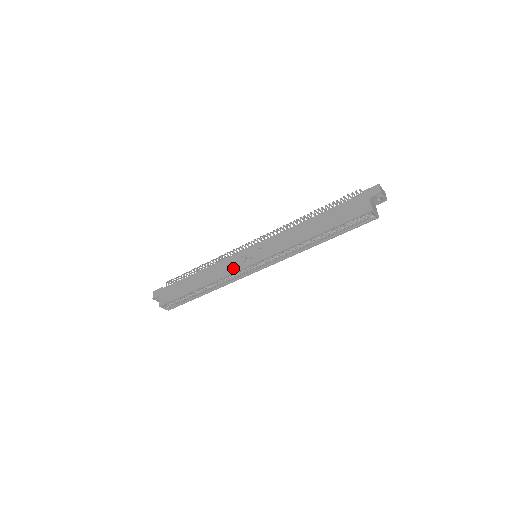
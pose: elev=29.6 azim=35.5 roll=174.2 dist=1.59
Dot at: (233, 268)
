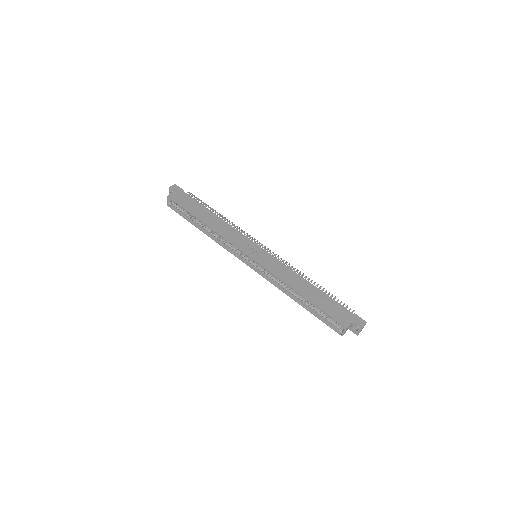
Dot at: (237, 242)
